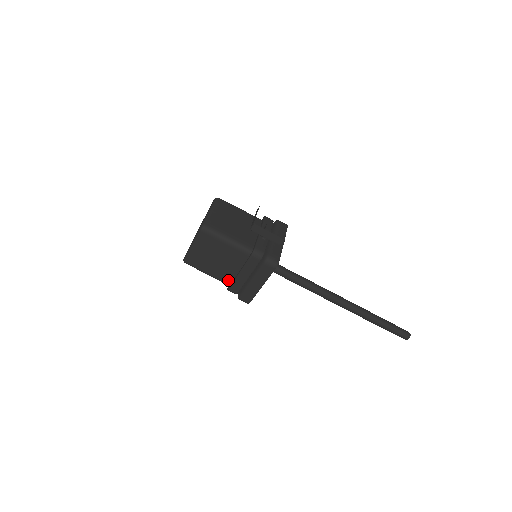
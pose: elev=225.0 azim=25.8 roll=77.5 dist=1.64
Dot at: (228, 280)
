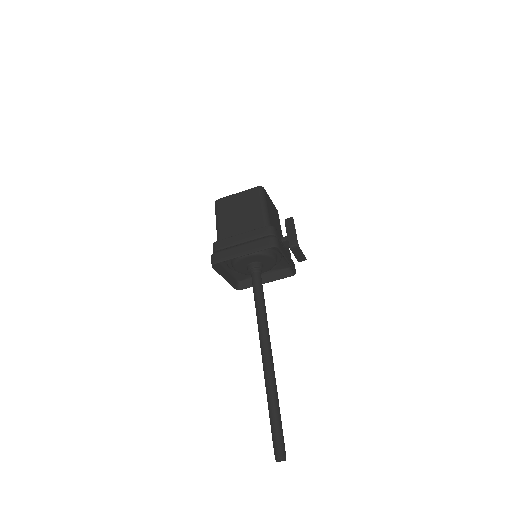
Dot at: (225, 236)
